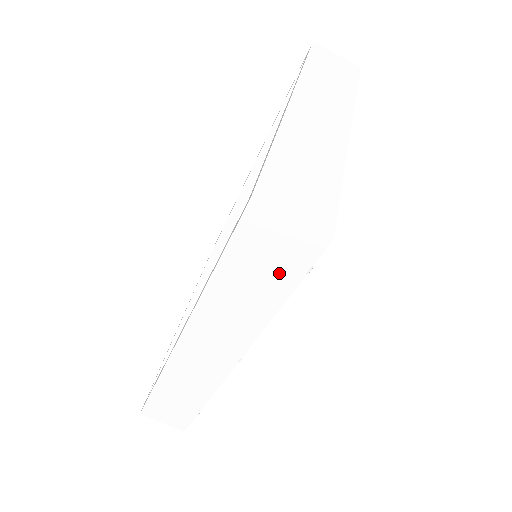
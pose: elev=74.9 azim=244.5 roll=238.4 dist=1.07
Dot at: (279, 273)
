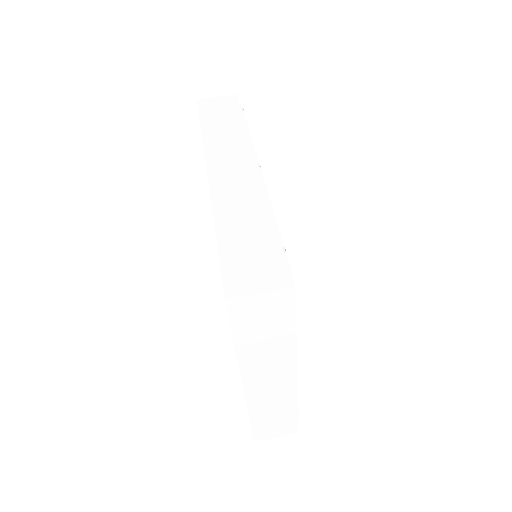
Dot at: (230, 112)
